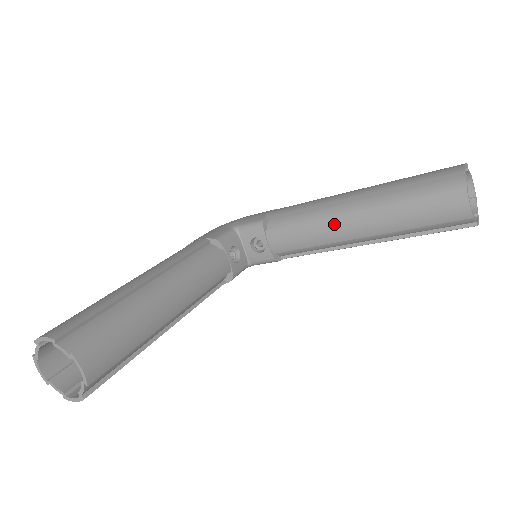
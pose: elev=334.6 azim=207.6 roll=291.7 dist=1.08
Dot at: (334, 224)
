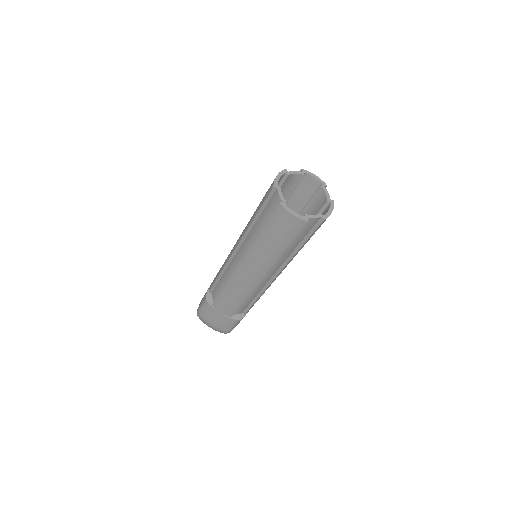
Dot at: occluded
